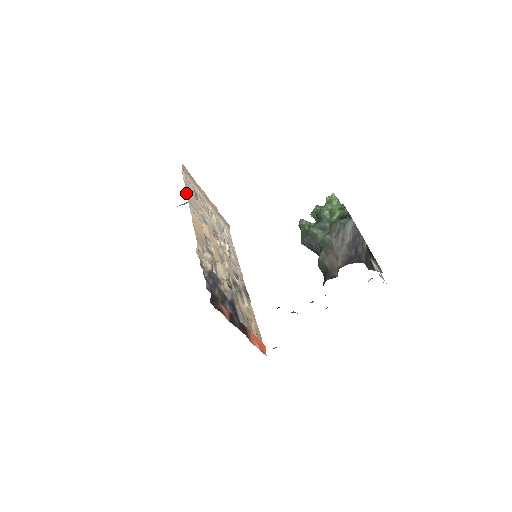
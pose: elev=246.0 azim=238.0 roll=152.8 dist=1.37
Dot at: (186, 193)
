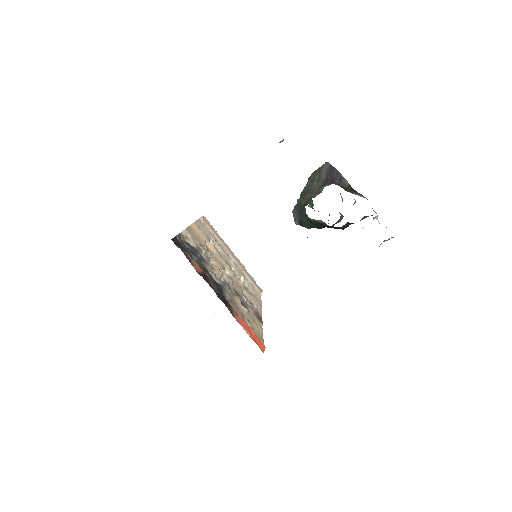
Dot at: (196, 221)
